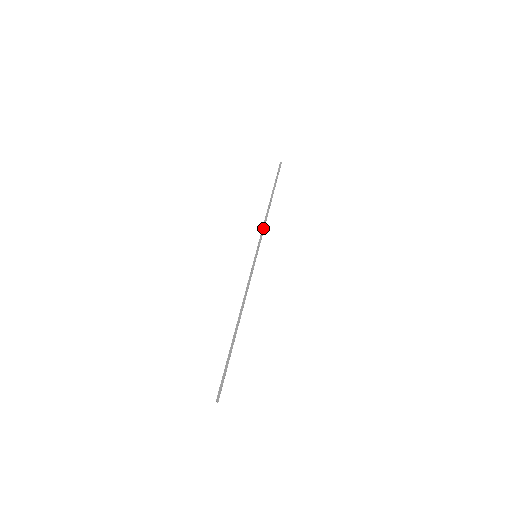
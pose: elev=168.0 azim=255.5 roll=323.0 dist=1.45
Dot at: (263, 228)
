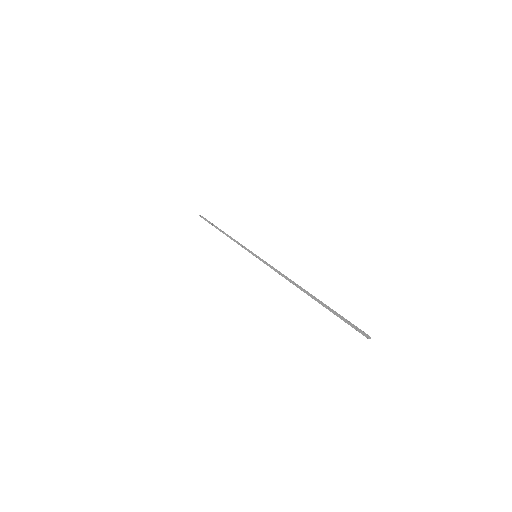
Dot at: (238, 242)
